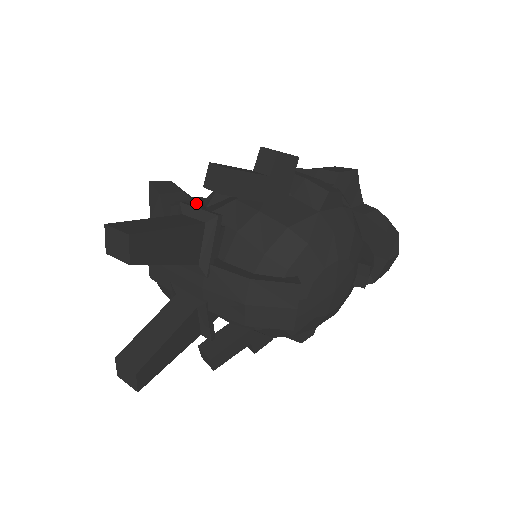
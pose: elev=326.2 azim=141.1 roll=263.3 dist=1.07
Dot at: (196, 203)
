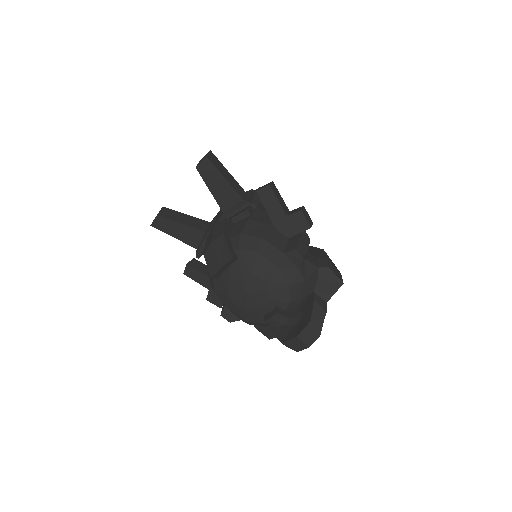
Dot at: occluded
